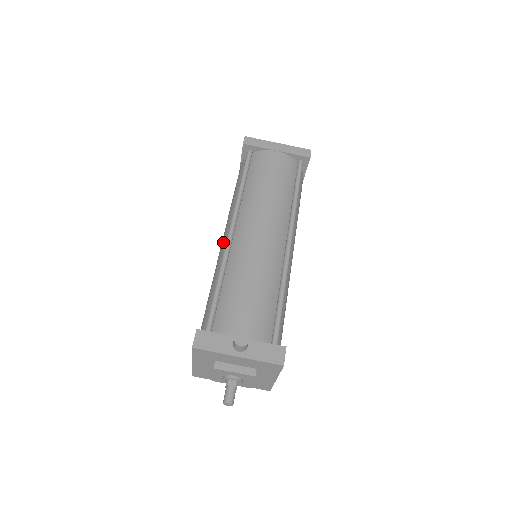
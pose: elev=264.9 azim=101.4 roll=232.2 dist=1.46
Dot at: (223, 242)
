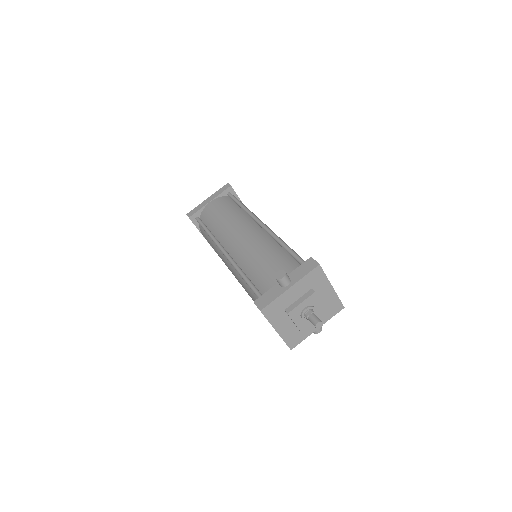
Dot at: (229, 266)
